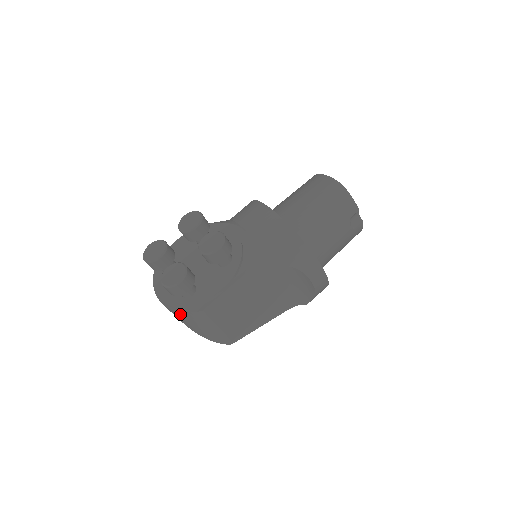
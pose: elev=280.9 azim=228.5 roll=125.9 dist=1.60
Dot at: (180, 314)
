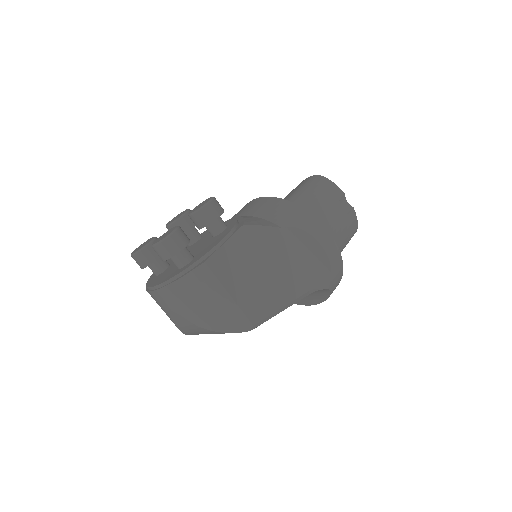
Dot at: (180, 286)
